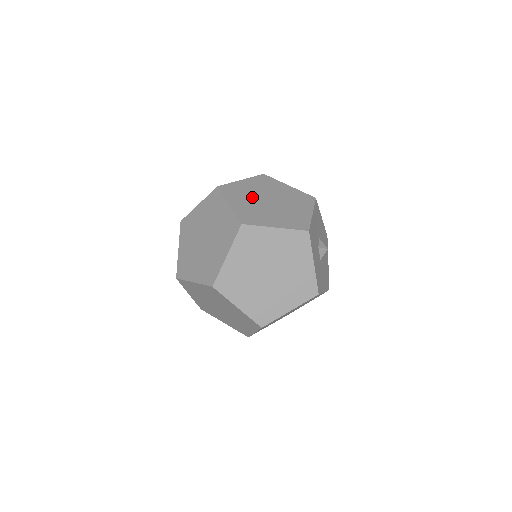
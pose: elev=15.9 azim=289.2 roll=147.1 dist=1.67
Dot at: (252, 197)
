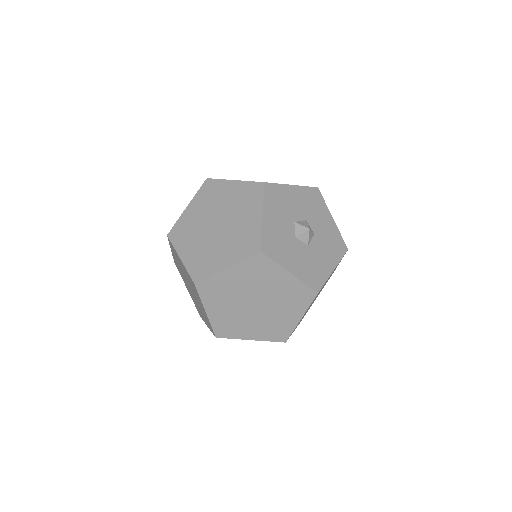
Dot at: (199, 231)
